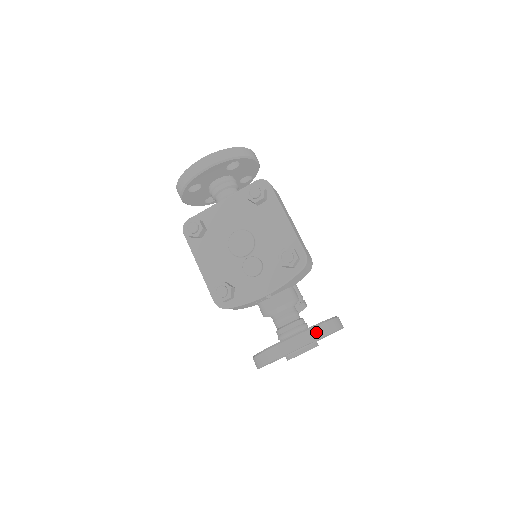
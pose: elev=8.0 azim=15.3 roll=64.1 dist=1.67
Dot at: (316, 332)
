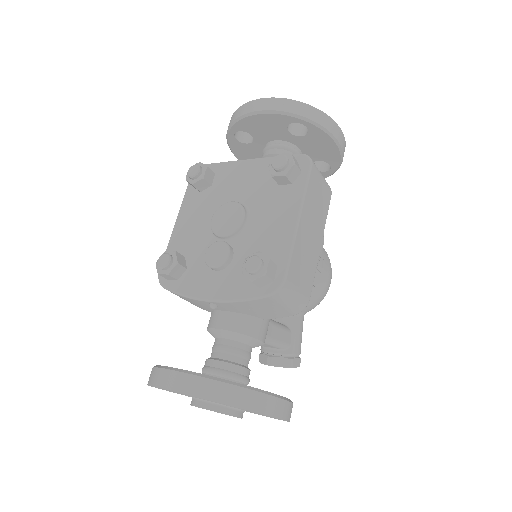
Dot at: (221, 390)
